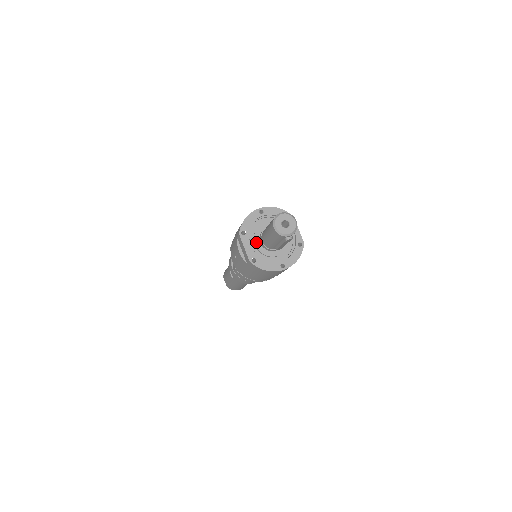
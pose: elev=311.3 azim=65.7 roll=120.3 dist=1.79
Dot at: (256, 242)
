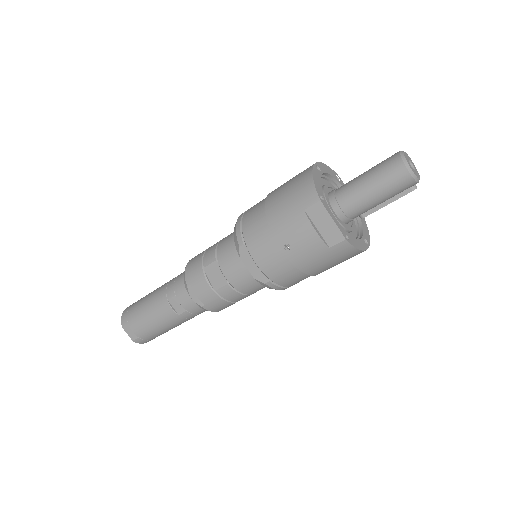
Dot at: (333, 212)
